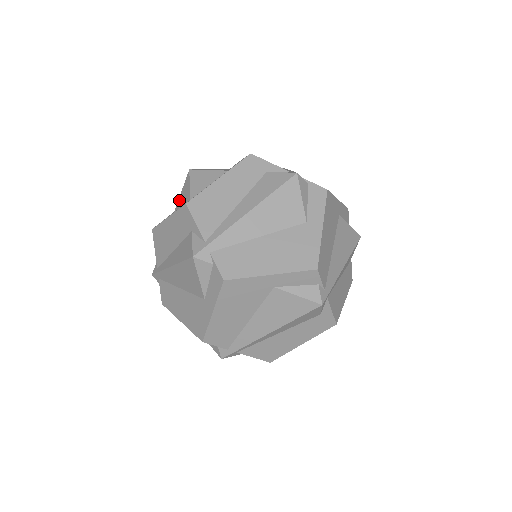
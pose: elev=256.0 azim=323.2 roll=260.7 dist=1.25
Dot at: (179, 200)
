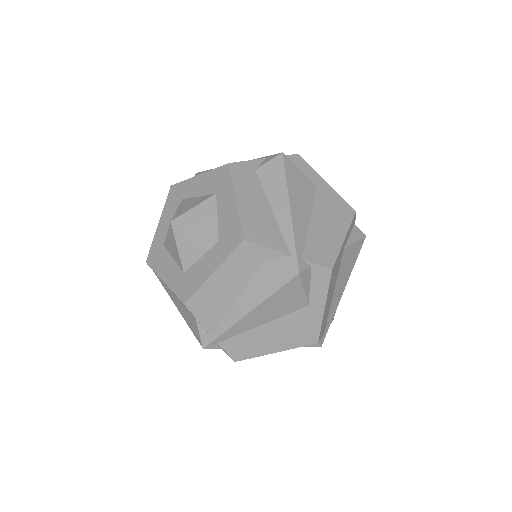
Dot at: (167, 243)
